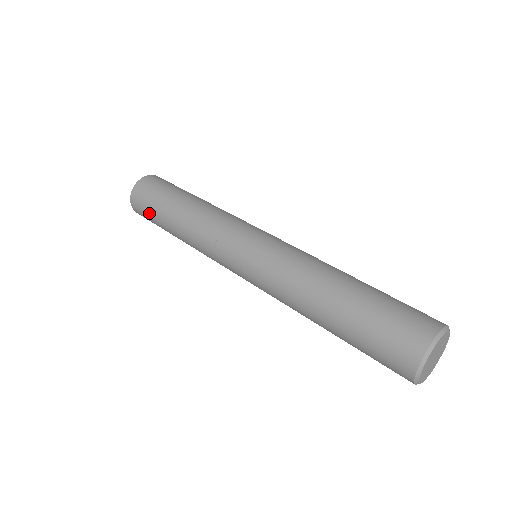
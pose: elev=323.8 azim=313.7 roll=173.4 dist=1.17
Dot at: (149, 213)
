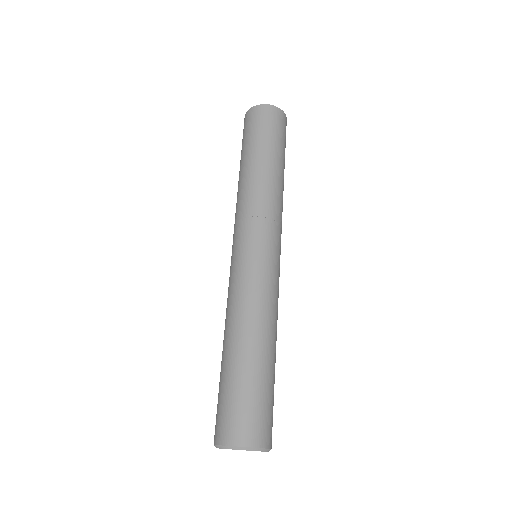
Dot at: occluded
